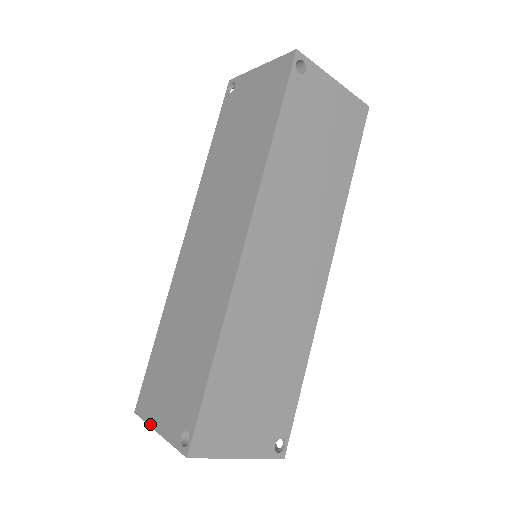
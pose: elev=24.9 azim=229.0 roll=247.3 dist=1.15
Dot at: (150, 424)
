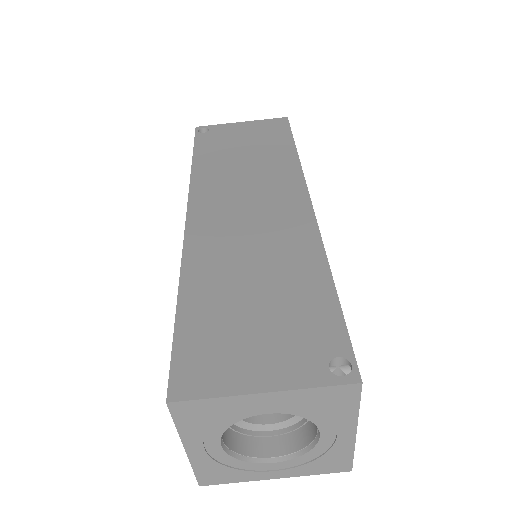
Dot at: (189, 459)
